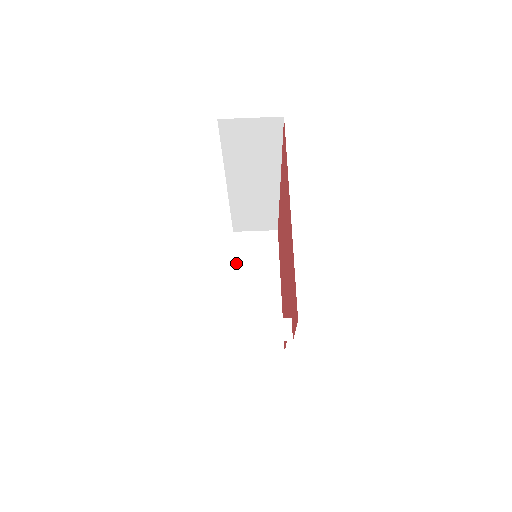
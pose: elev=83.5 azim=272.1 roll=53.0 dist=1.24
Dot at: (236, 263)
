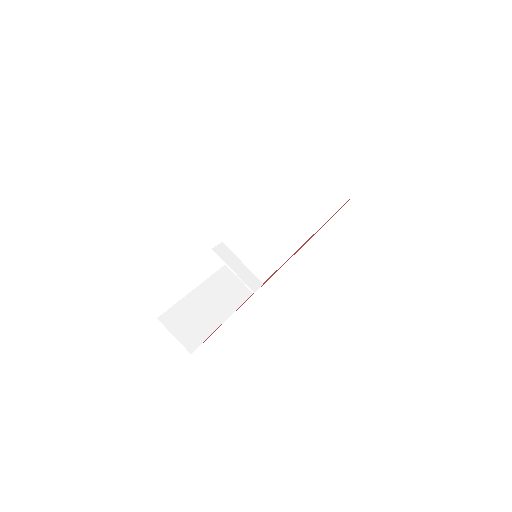
Dot at: (211, 279)
